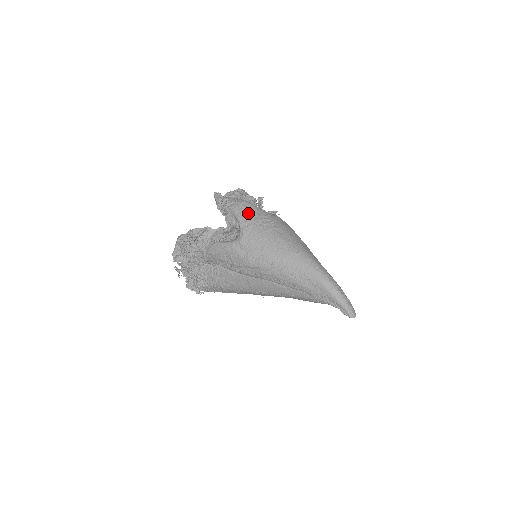
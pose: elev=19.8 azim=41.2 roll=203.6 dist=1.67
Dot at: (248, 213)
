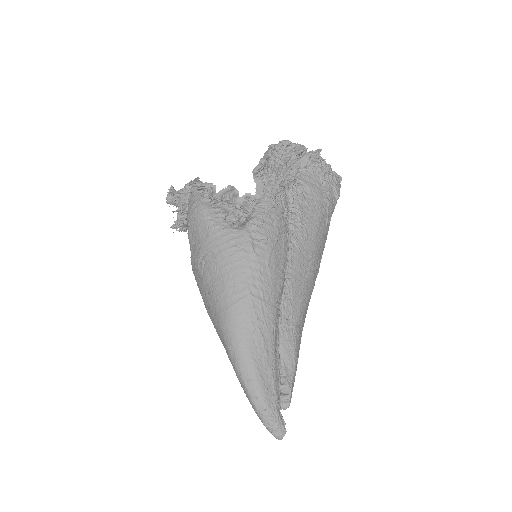
Dot at: (196, 232)
